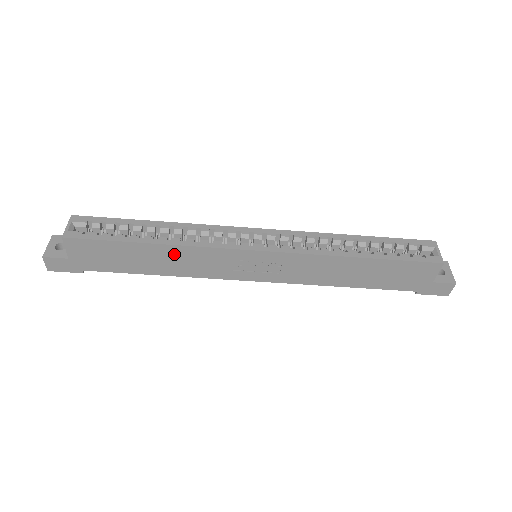
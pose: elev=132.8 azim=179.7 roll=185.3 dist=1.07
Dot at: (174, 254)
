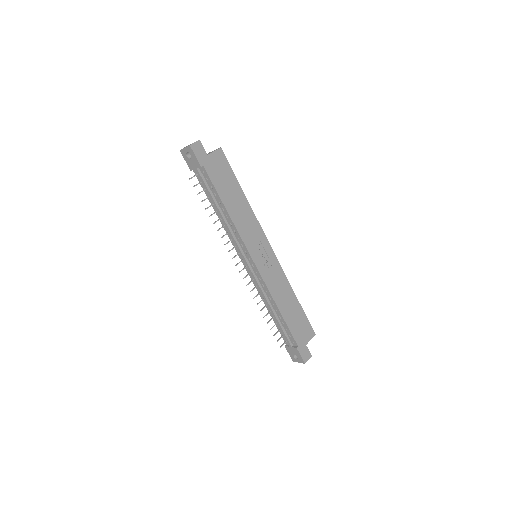
Dot at: (245, 209)
